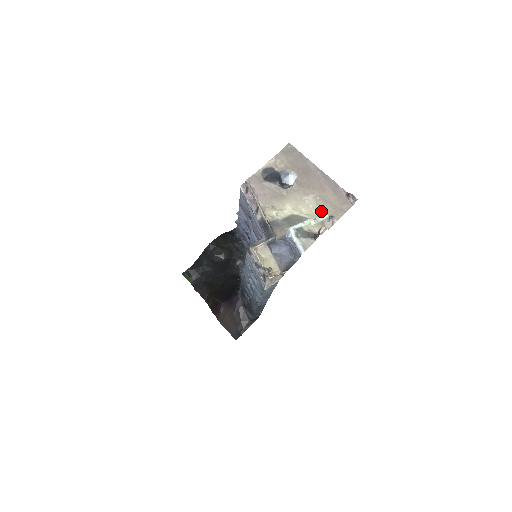
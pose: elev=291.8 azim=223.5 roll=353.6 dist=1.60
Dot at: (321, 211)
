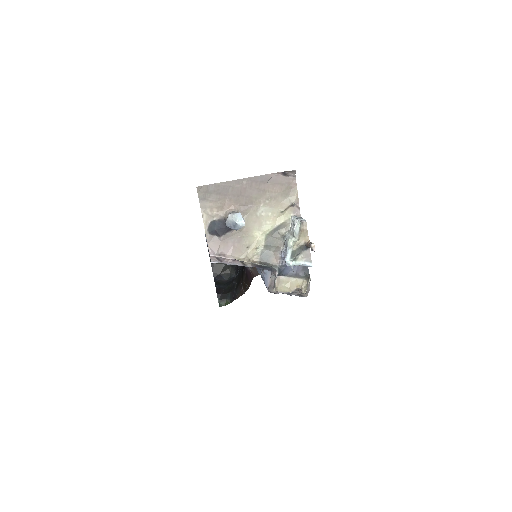
Dot at: (281, 210)
